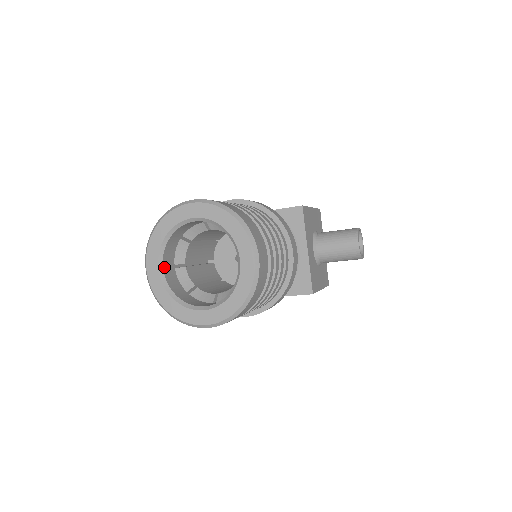
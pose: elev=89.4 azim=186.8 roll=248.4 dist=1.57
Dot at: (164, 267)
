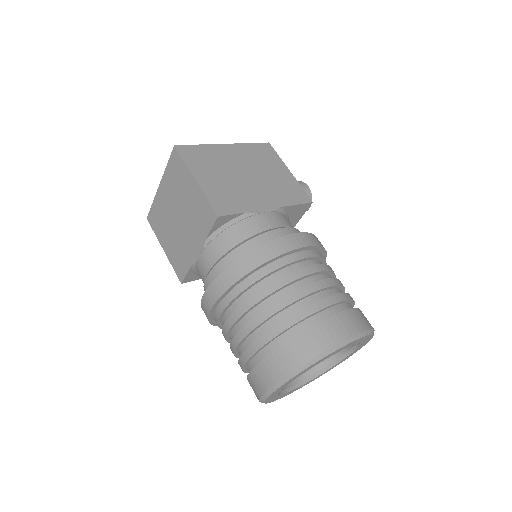
Dot at: occluded
